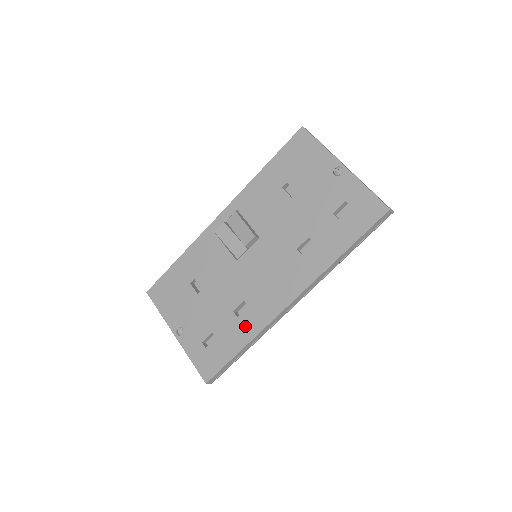
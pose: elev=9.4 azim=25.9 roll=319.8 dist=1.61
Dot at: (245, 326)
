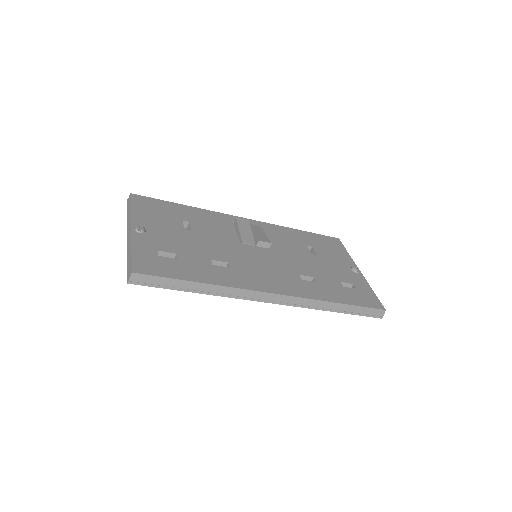
Dot at: (216, 274)
